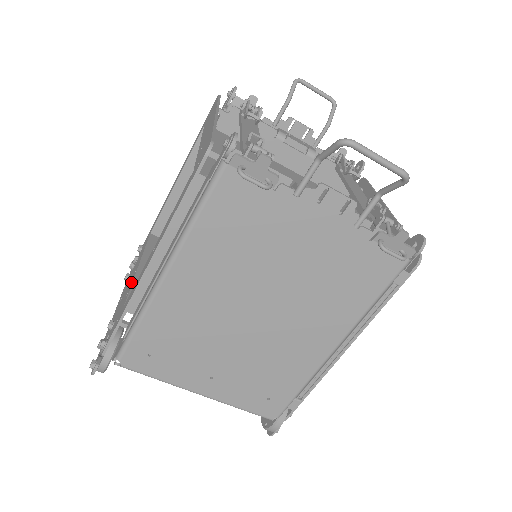
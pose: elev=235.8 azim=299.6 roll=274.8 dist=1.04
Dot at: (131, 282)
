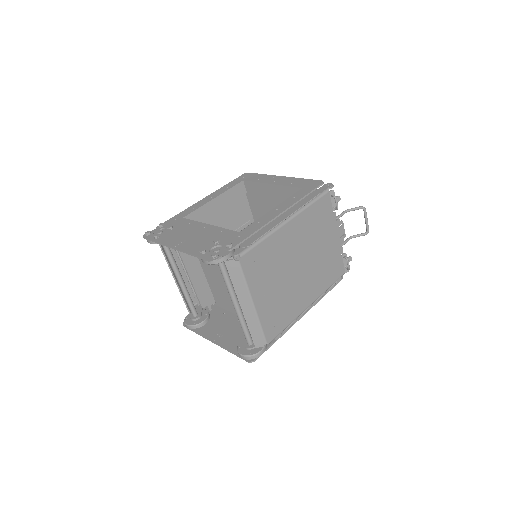
Dot at: (213, 229)
